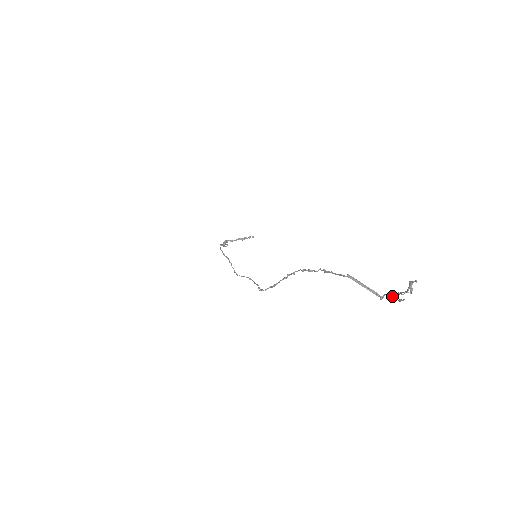
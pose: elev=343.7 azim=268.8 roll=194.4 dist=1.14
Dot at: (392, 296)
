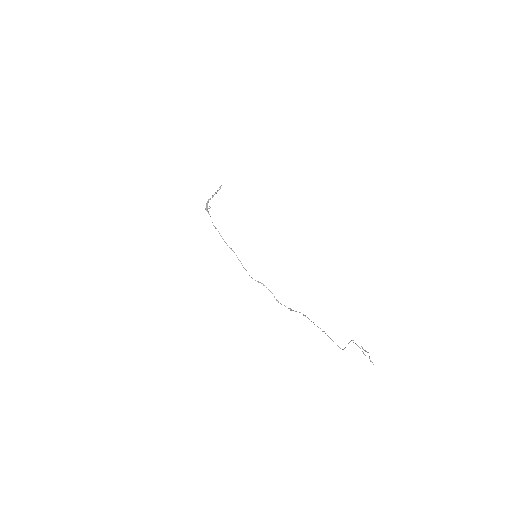
Dot at: (359, 347)
